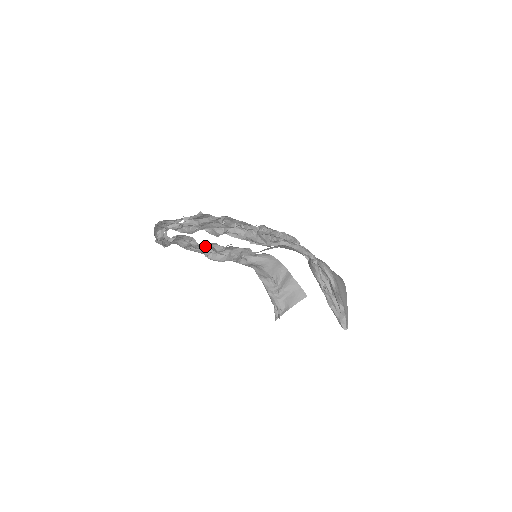
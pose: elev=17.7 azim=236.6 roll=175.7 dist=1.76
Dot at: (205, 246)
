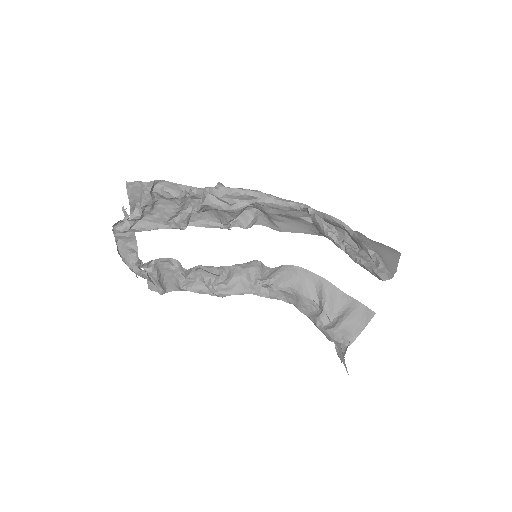
Dot at: (207, 279)
